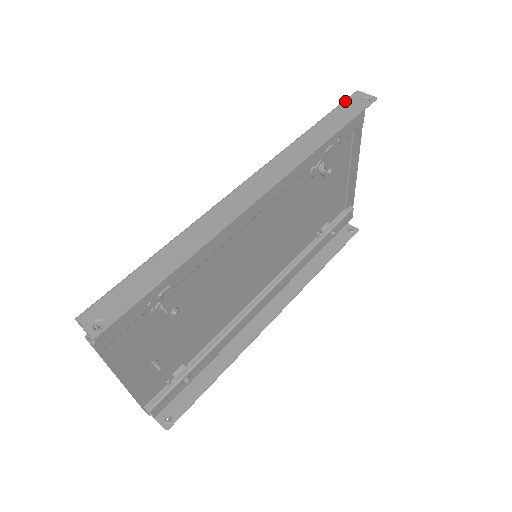
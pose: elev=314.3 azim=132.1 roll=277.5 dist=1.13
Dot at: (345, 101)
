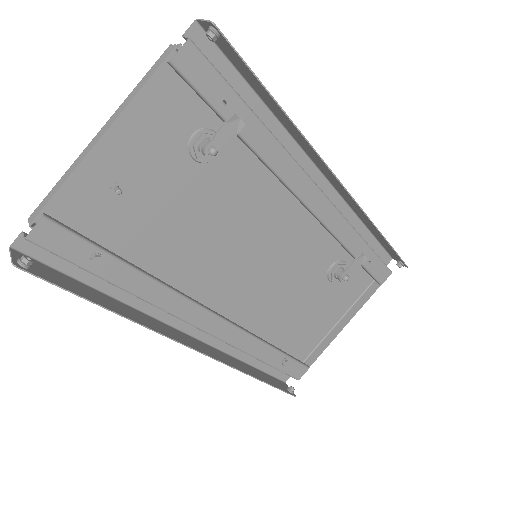
Dot at: occluded
